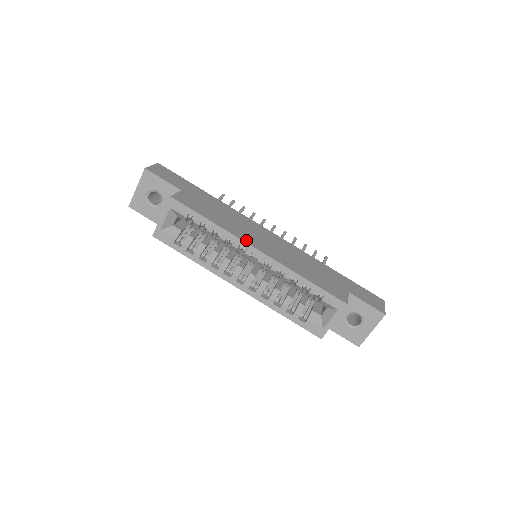
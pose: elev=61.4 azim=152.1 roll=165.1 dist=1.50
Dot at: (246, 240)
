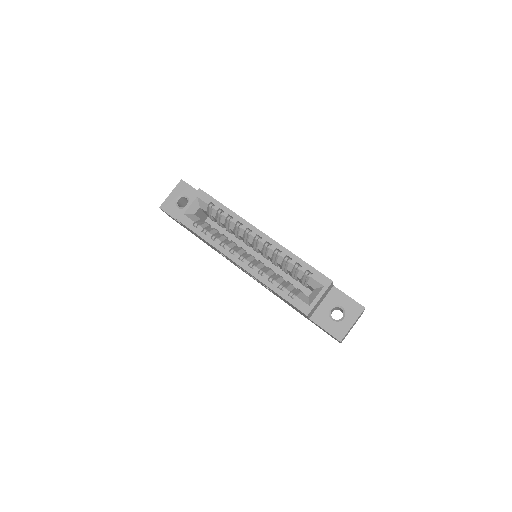
Dot at: (253, 226)
